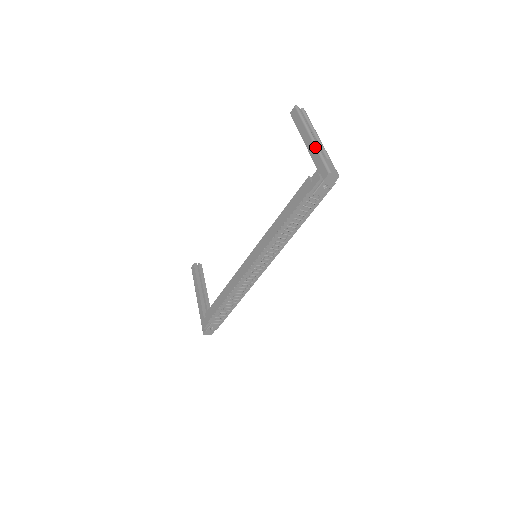
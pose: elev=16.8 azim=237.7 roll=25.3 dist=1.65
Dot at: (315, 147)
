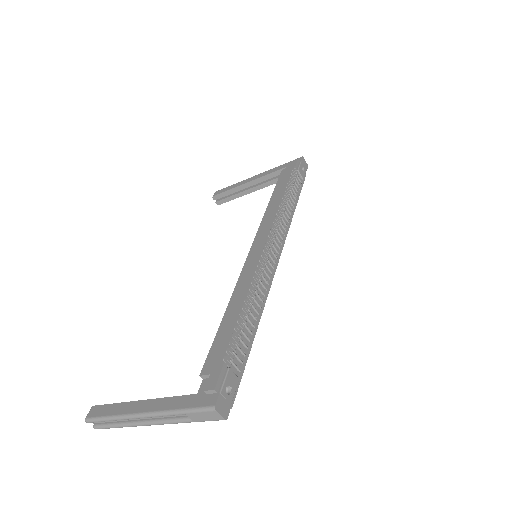
Dot at: (269, 170)
